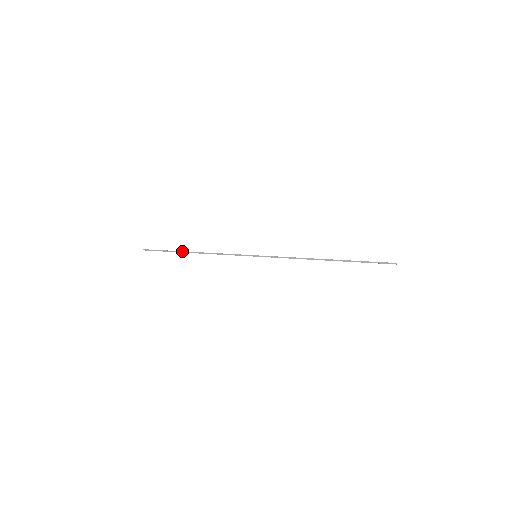
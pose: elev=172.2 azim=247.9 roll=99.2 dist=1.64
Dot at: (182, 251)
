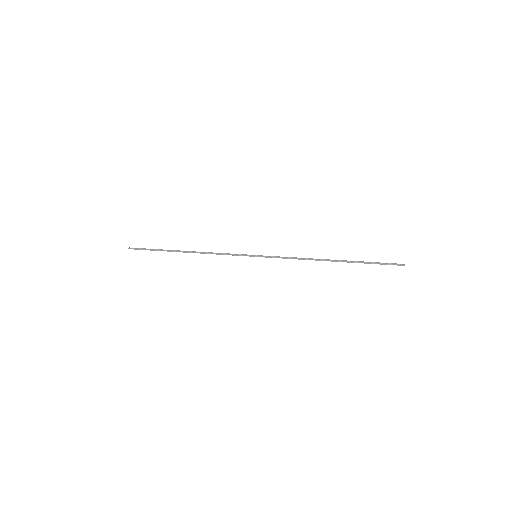
Dot at: (173, 251)
